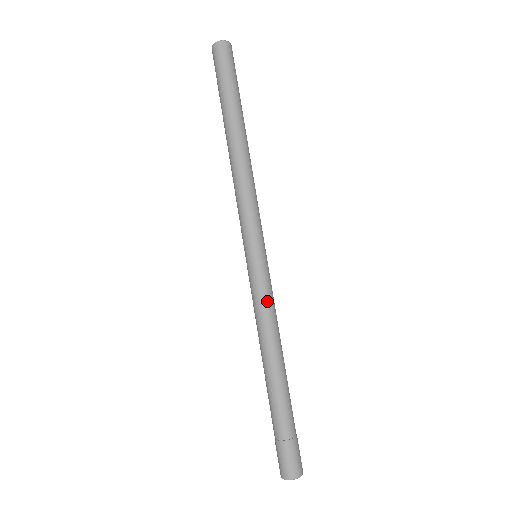
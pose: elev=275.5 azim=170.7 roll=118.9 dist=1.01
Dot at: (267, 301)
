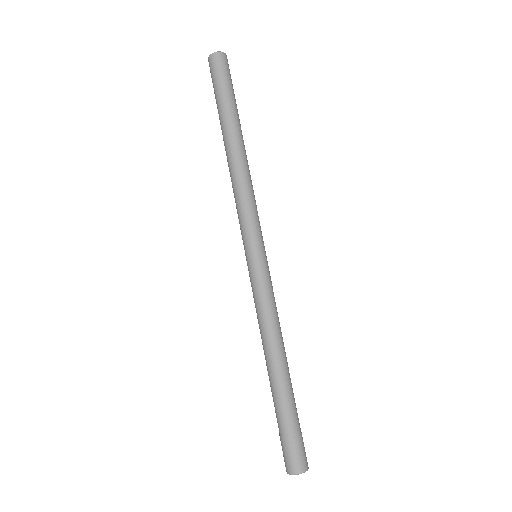
Dot at: (262, 300)
